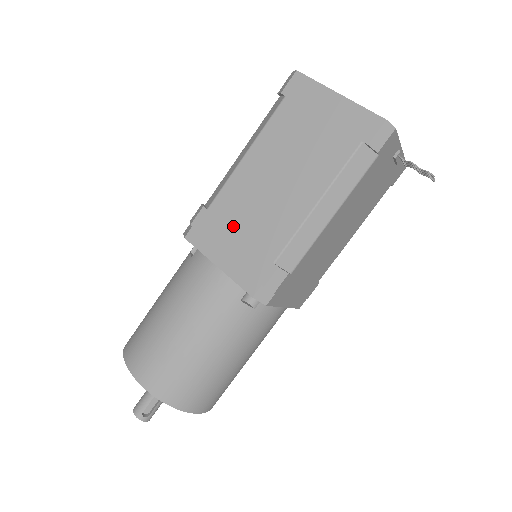
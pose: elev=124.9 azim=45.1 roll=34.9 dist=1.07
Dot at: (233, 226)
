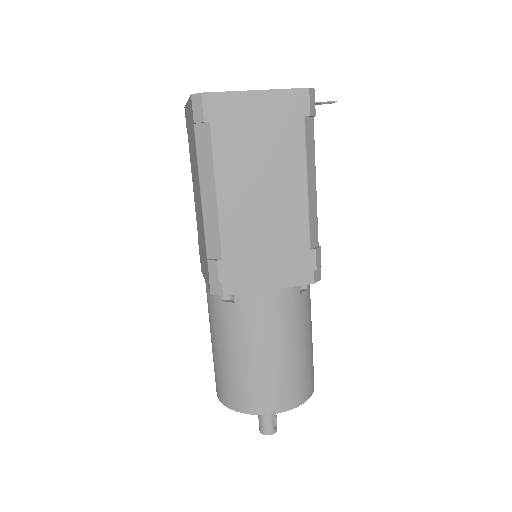
Dot at: (257, 253)
